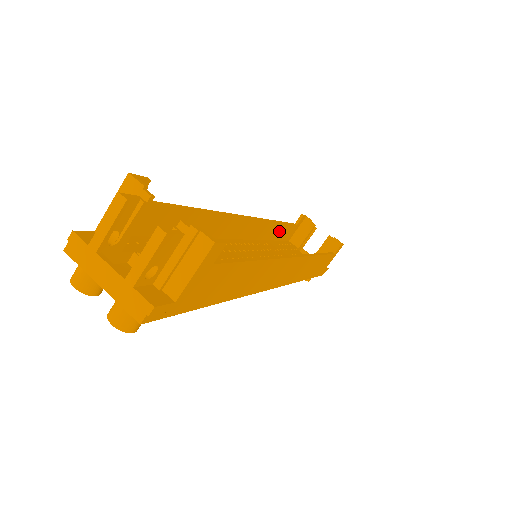
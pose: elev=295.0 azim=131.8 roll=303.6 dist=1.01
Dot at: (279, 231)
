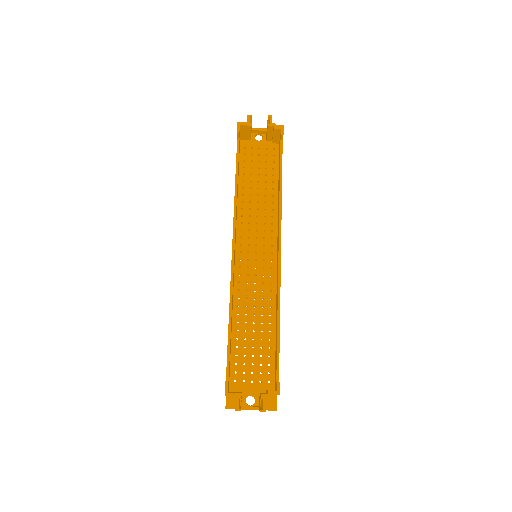
Dot at: occluded
